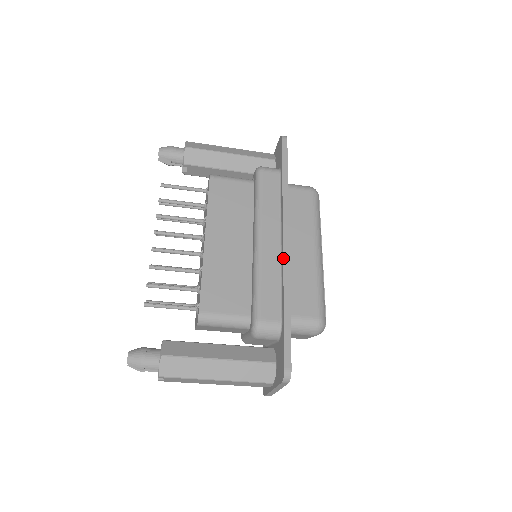
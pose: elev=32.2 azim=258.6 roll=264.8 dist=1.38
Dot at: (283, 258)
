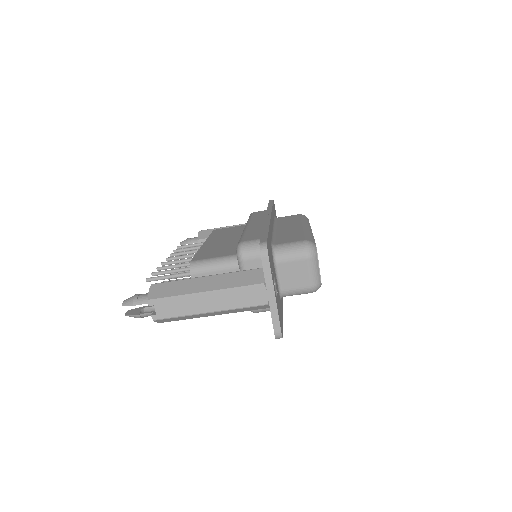
Dot at: occluded
